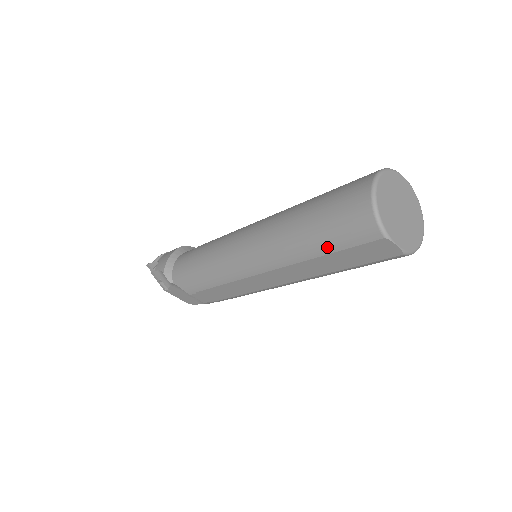
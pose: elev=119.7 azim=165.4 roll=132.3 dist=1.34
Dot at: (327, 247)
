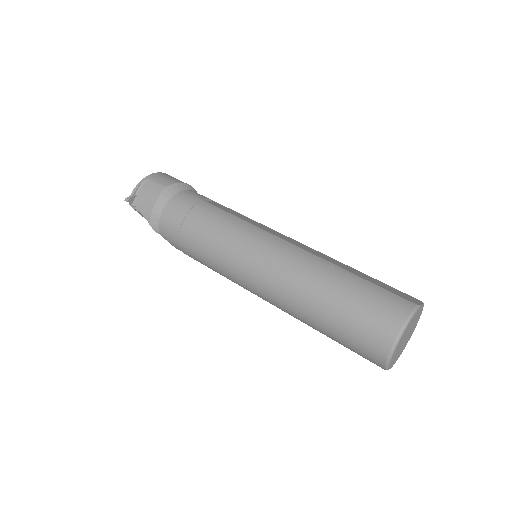
Dot at: (335, 340)
